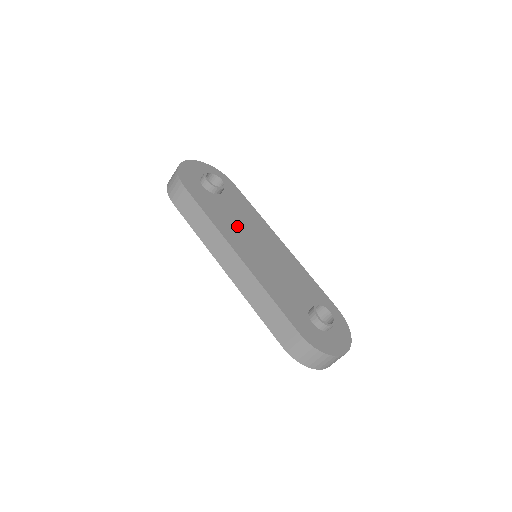
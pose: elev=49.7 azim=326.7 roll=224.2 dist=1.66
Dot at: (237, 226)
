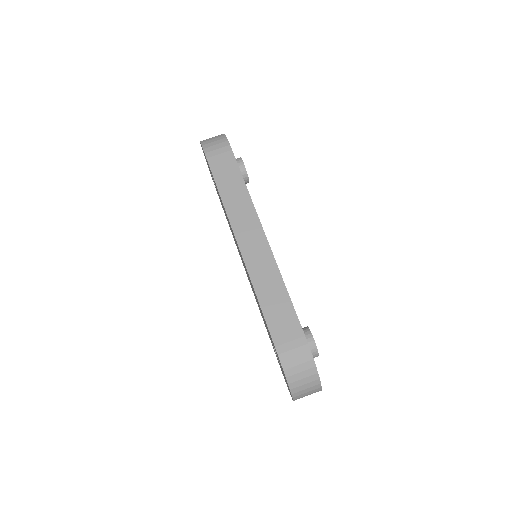
Dot at: occluded
